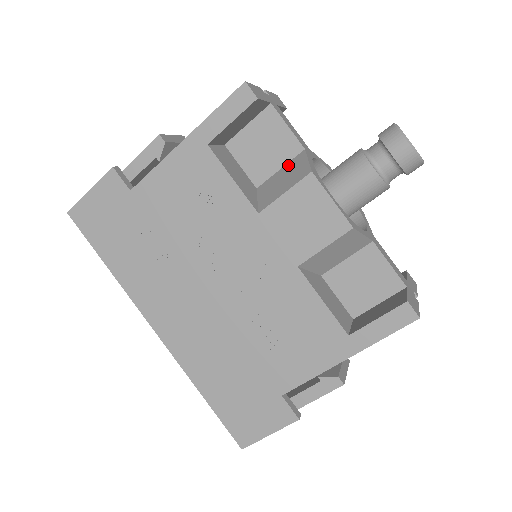
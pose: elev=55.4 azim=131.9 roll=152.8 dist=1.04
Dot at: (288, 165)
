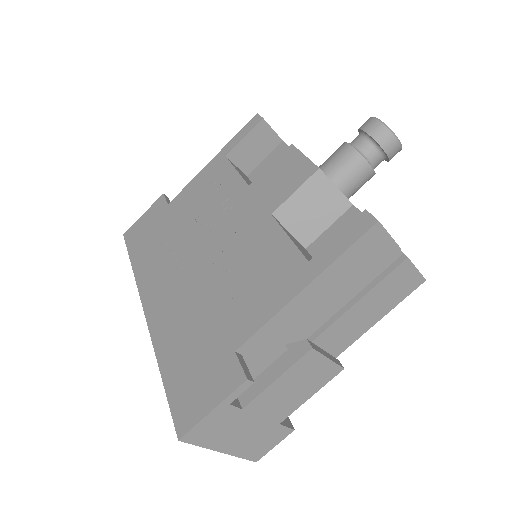
Dot at: occluded
